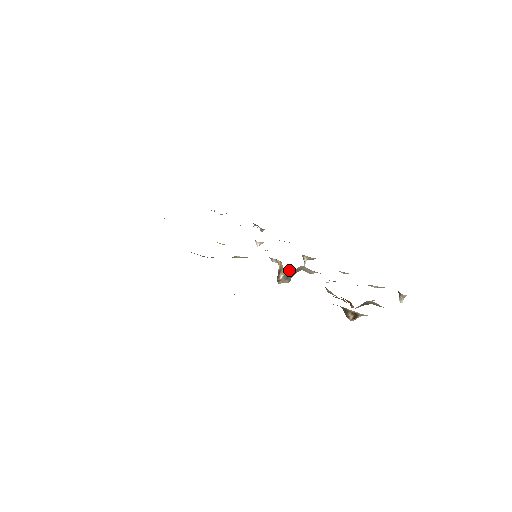
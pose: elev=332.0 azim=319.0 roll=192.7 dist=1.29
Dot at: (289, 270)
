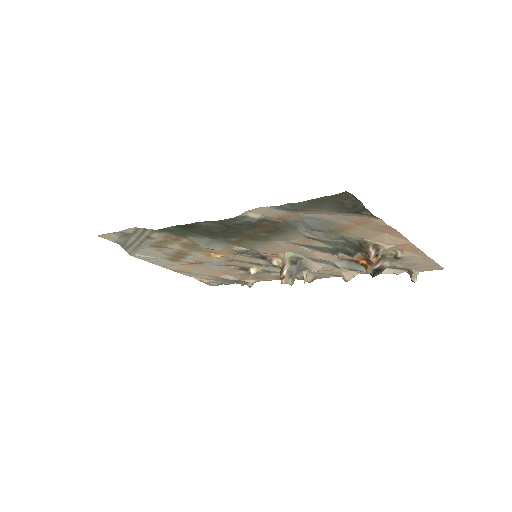
Dot at: (294, 257)
